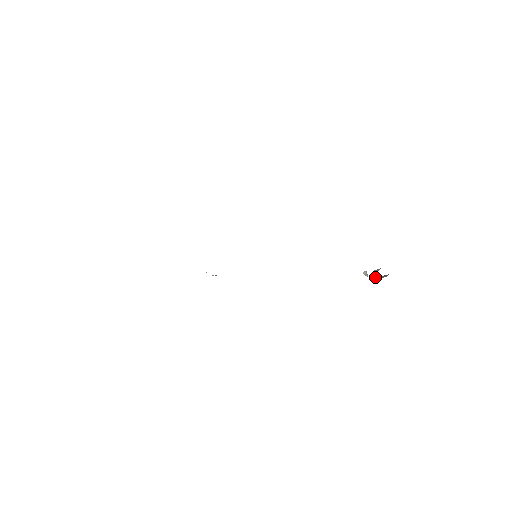
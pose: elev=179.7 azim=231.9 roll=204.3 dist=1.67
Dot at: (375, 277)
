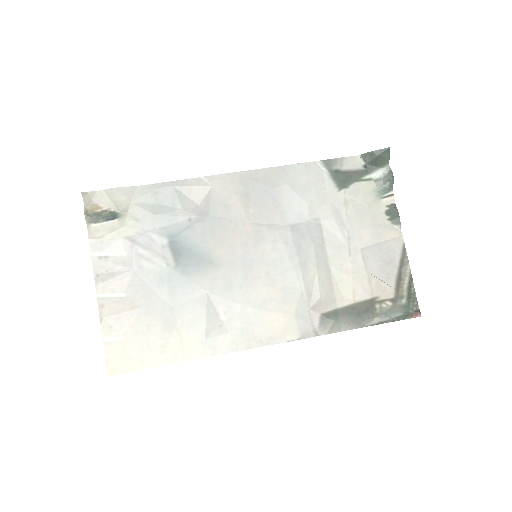
Dot at: (381, 180)
